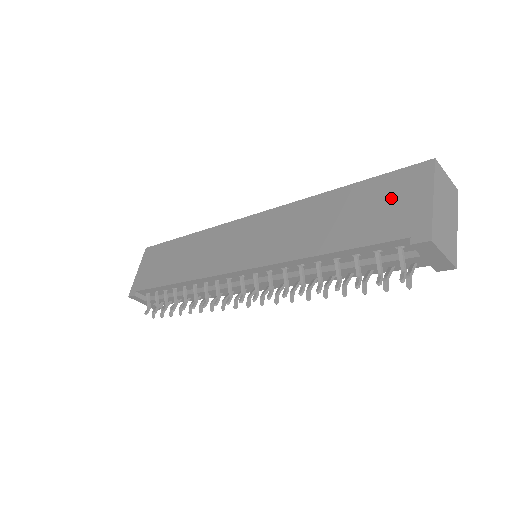
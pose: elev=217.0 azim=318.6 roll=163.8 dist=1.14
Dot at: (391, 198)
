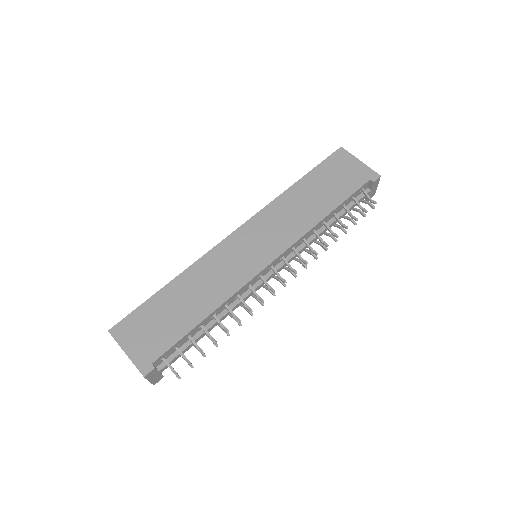
Dot at: (339, 170)
